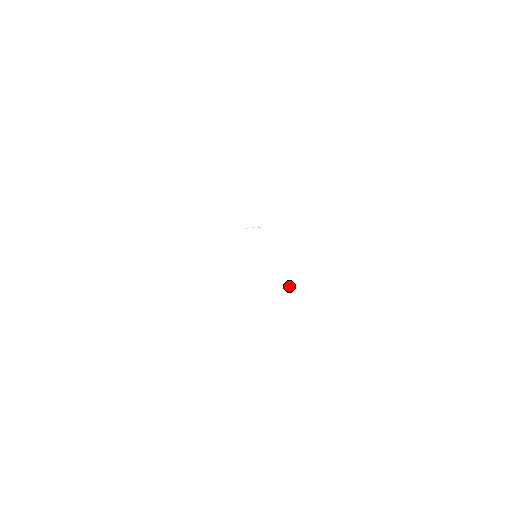
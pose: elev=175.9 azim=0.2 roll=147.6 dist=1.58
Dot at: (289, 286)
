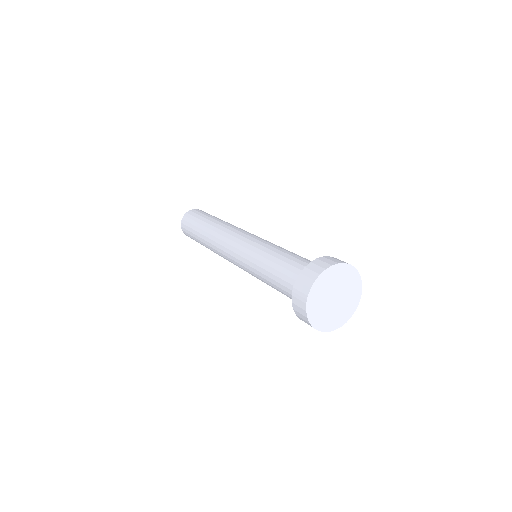
Dot at: (360, 295)
